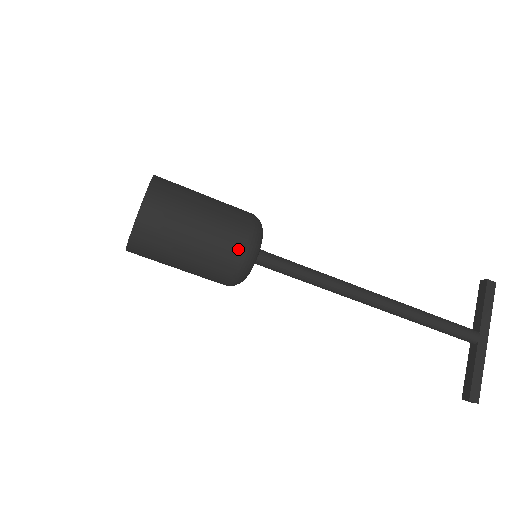
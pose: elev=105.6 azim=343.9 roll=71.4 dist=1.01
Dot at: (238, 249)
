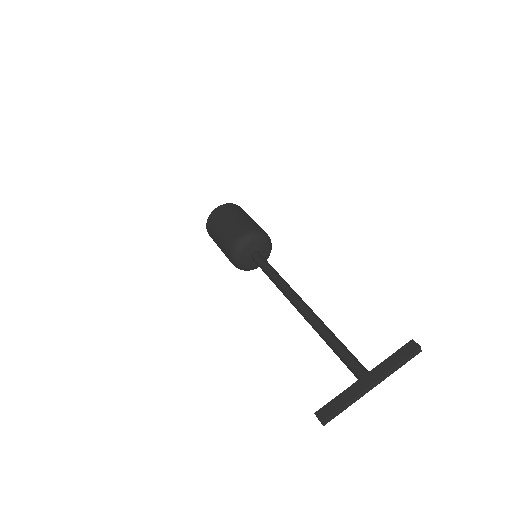
Dot at: (235, 236)
